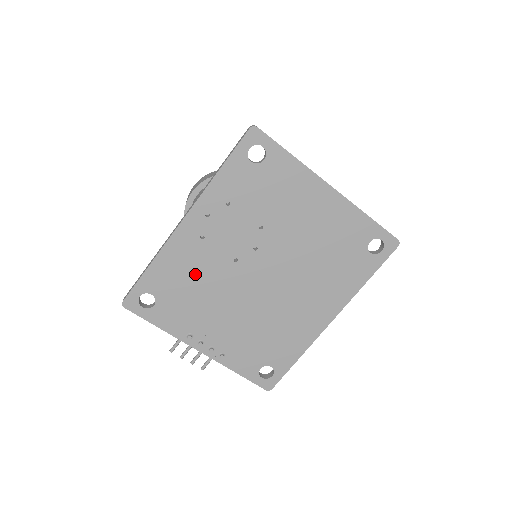
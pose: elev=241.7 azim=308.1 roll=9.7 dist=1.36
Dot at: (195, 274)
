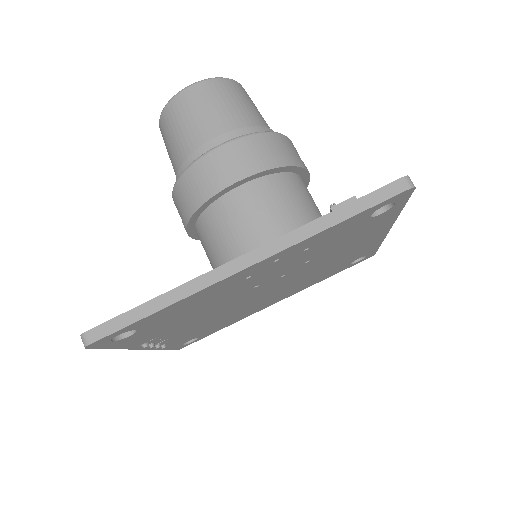
Dot at: (205, 304)
